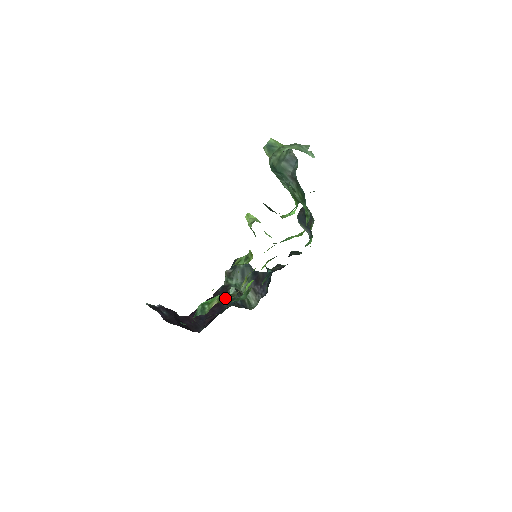
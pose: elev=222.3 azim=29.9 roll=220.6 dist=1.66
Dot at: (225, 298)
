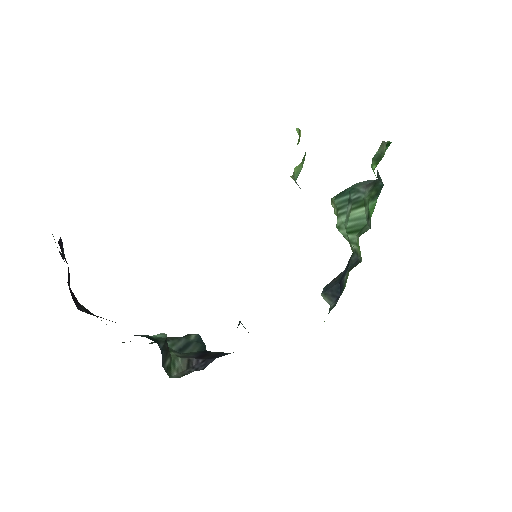
Dot at: occluded
